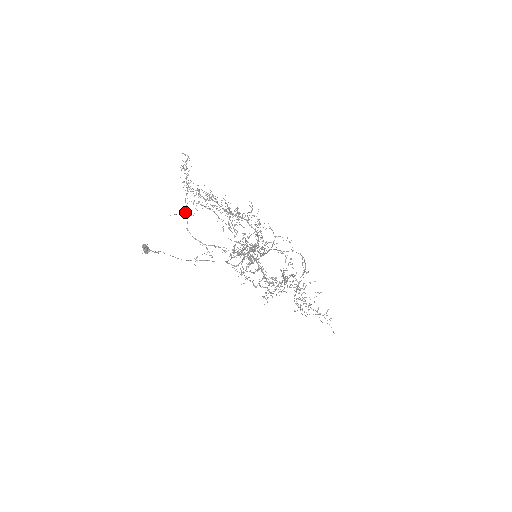
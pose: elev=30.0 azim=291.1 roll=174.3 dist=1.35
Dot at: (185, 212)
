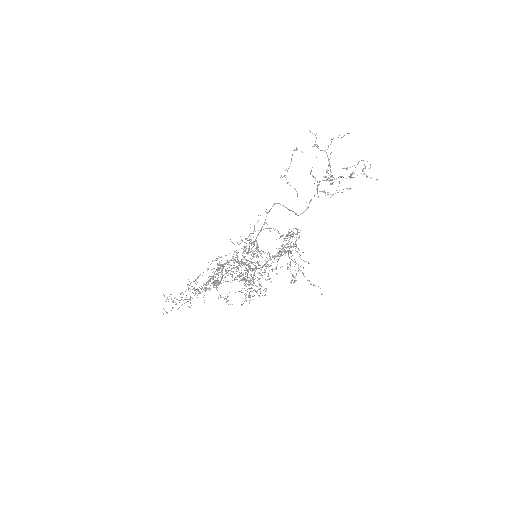
Dot at: occluded
